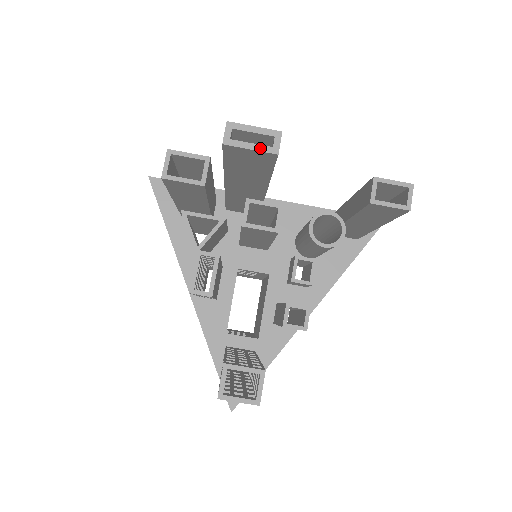
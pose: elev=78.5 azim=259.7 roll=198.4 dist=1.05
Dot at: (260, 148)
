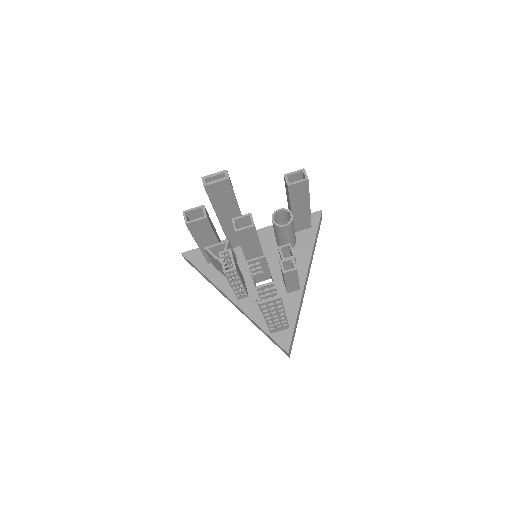
Dot at: (220, 180)
